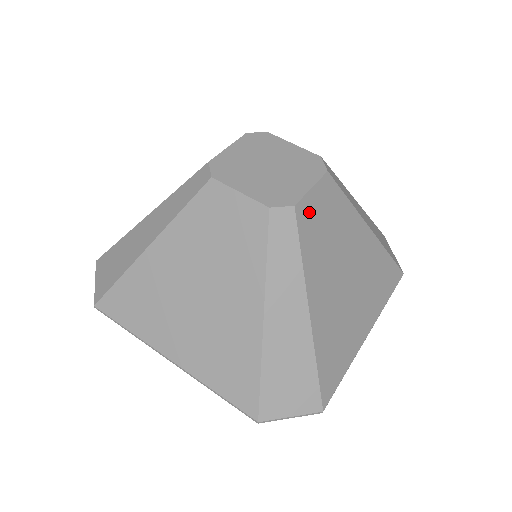
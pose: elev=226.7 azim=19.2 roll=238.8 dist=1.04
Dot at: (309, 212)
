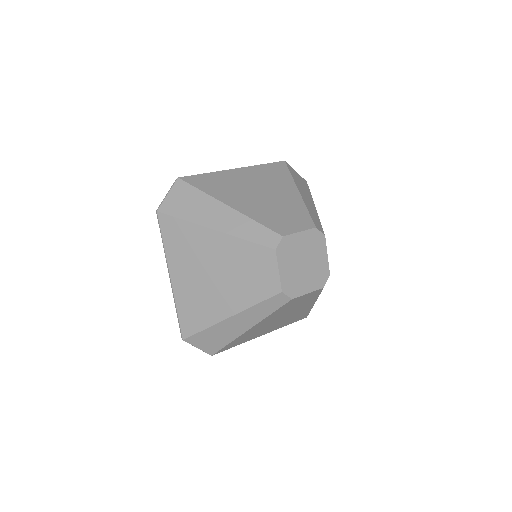
Dot at: occluded
